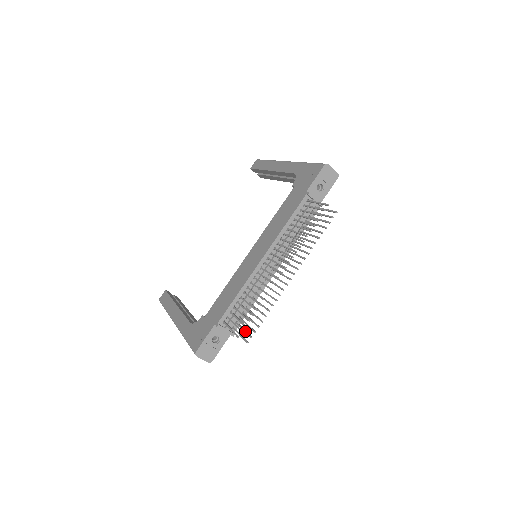
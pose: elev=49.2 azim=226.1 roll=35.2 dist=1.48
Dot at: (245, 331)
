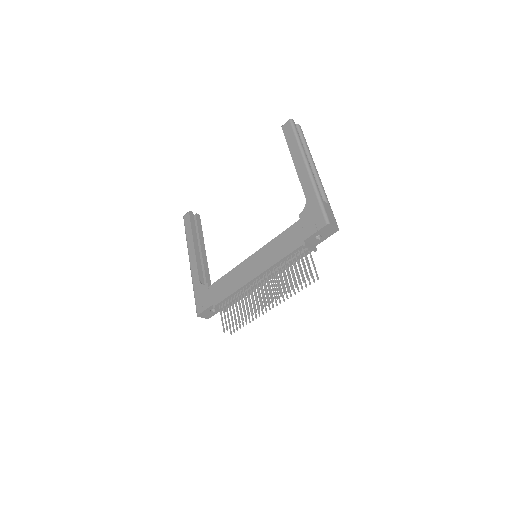
Dot at: occluded
